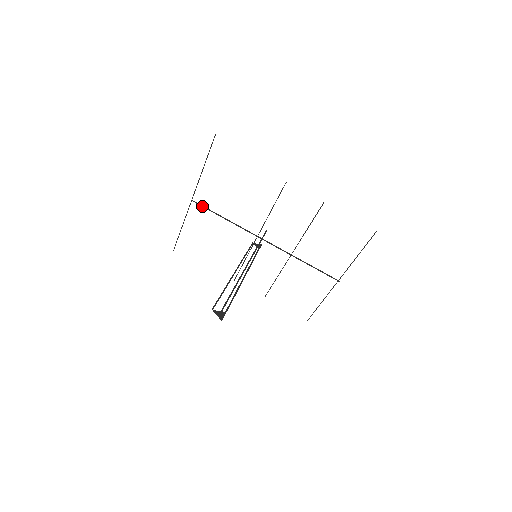
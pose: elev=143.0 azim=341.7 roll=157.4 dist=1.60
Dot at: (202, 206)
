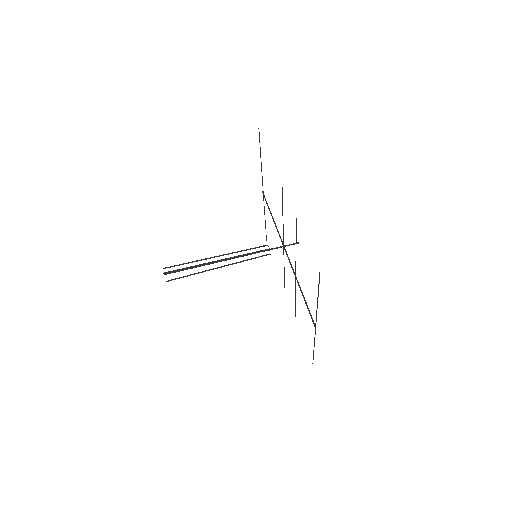
Dot at: (265, 199)
